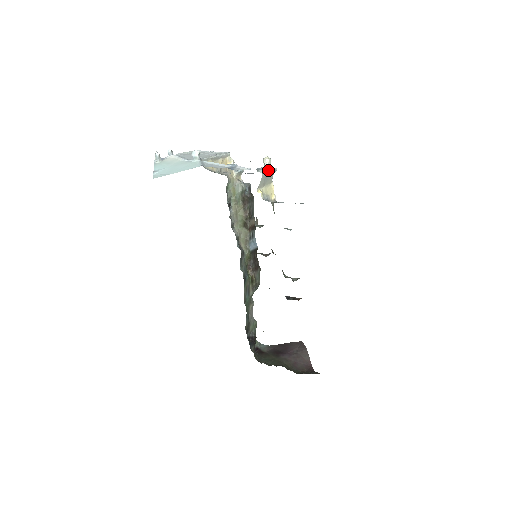
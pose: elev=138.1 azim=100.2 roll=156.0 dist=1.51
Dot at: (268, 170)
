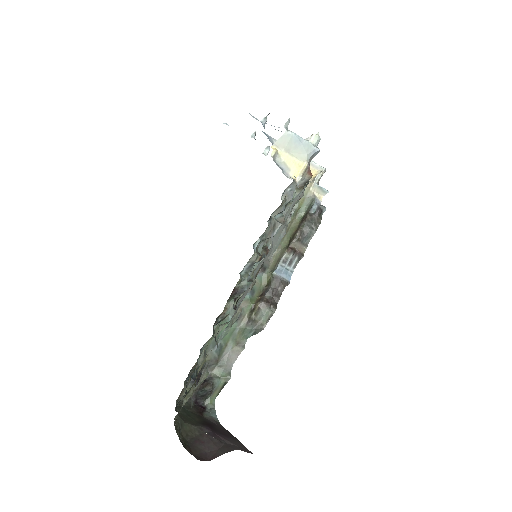
Dot at: occluded
